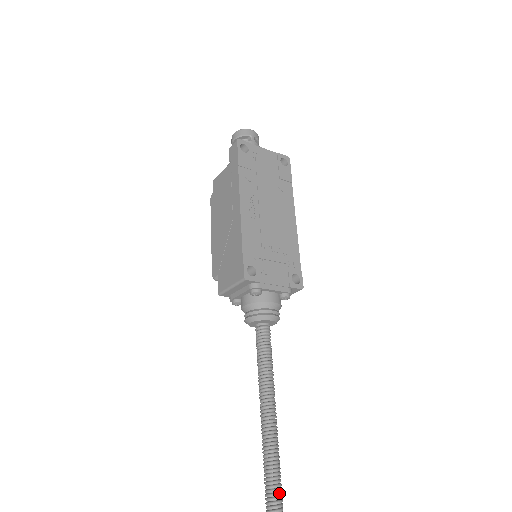
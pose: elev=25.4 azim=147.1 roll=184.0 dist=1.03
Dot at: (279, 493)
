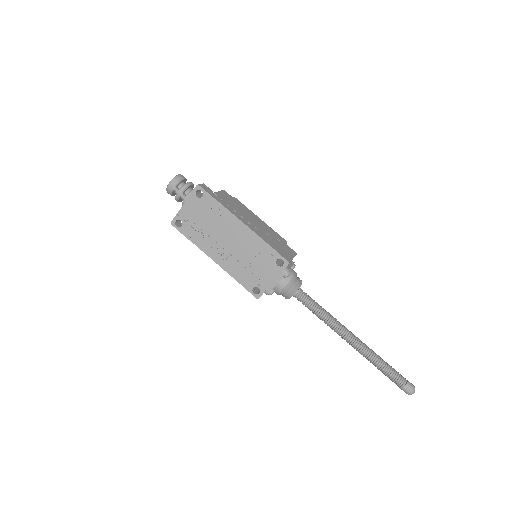
Dot at: (378, 364)
